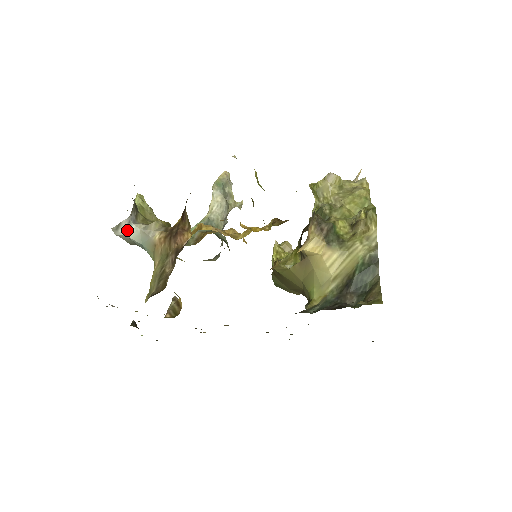
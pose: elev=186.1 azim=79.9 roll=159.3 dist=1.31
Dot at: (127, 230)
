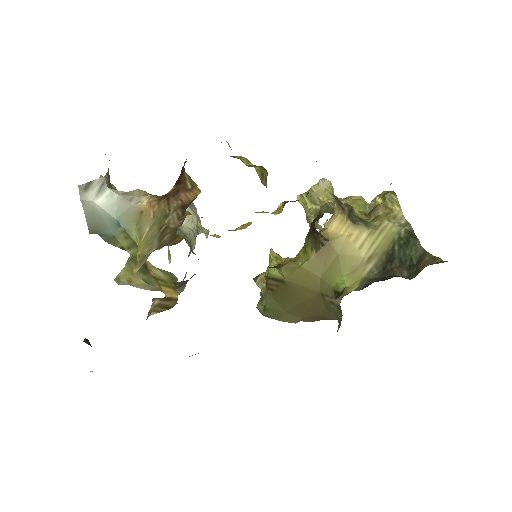
Dot at: (98, 195)
